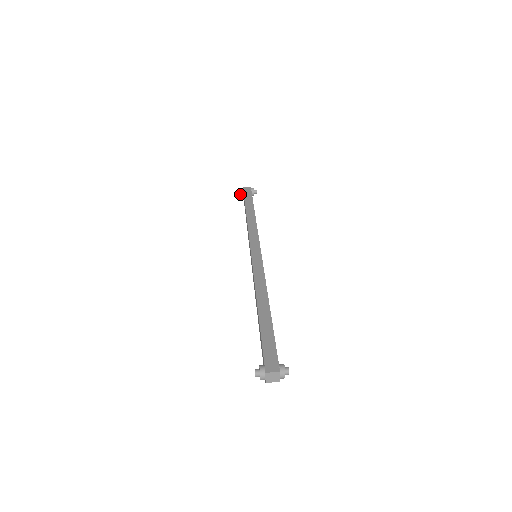
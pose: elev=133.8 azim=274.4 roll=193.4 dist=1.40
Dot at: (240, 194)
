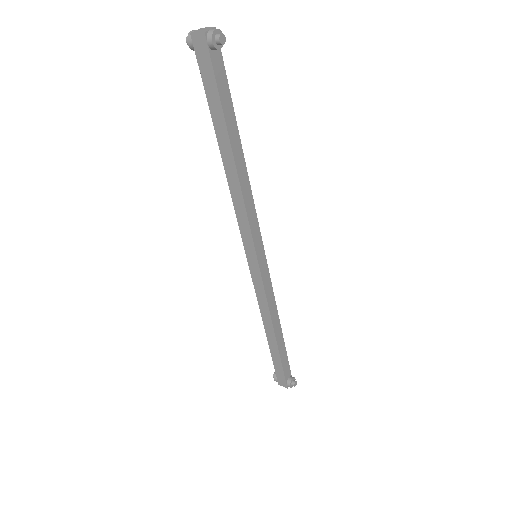
Dot at: occluded
